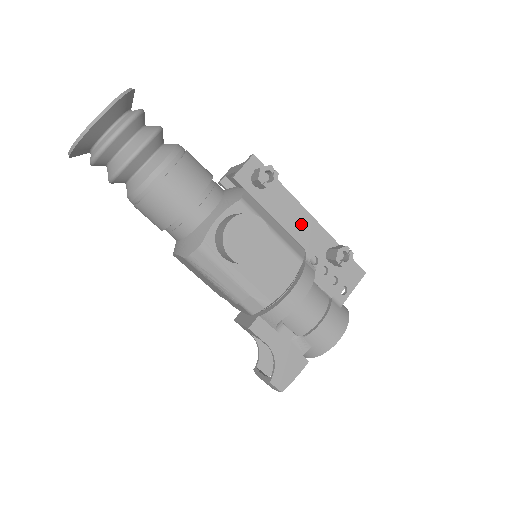
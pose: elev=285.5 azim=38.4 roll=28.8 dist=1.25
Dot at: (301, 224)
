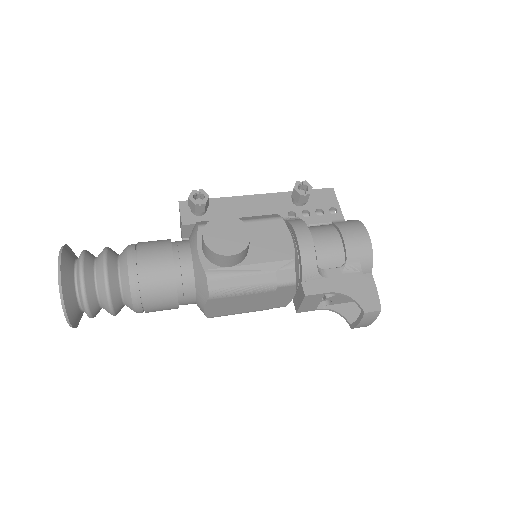
Dot at: (256, 205)
